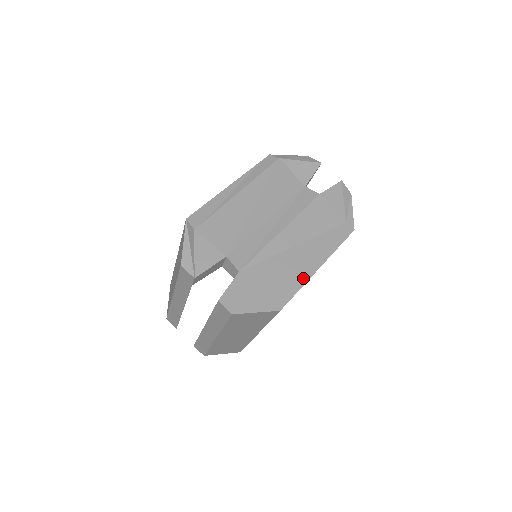
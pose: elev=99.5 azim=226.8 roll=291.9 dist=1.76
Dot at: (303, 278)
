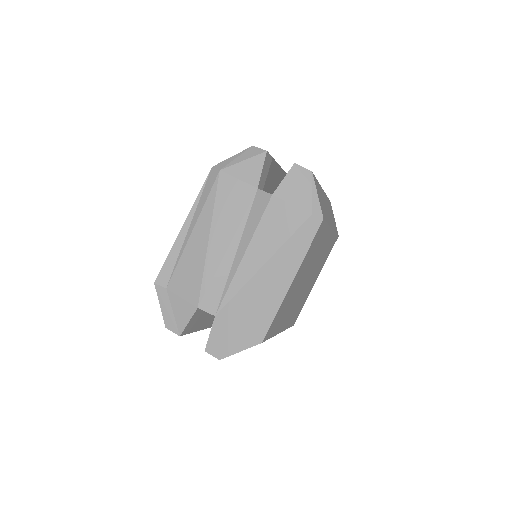
Dot at: (277, 301)
